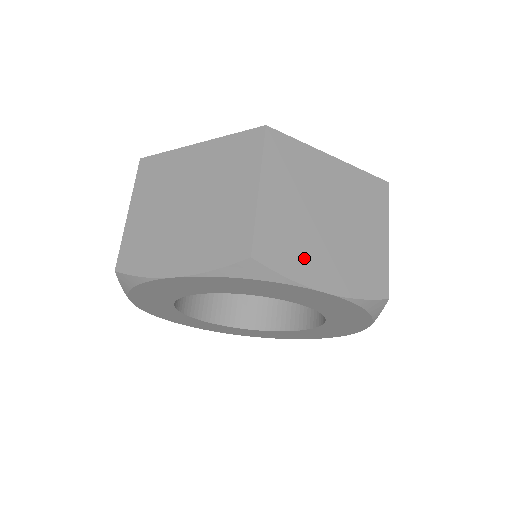
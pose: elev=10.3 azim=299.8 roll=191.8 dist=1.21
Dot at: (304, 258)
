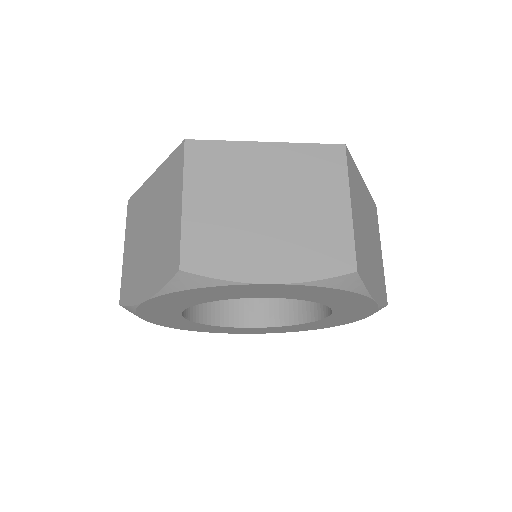
Dot at: (368, 271)
